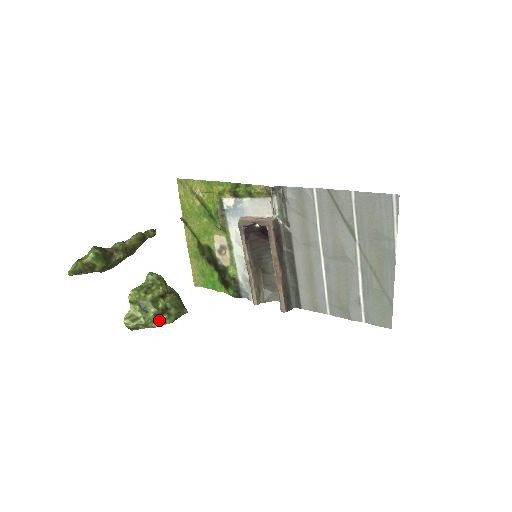
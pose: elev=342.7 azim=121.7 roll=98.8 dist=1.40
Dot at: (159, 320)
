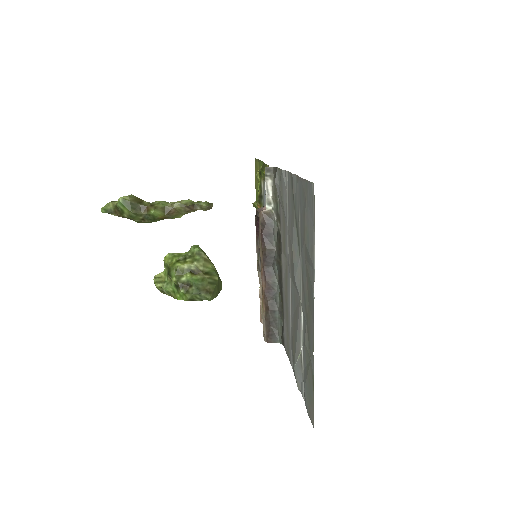
Dot at: (178, 292)
